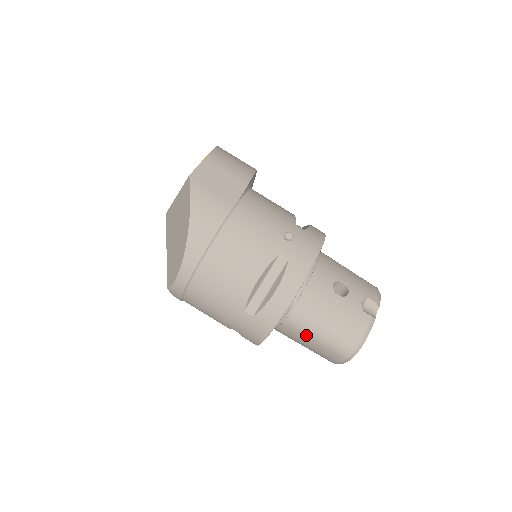
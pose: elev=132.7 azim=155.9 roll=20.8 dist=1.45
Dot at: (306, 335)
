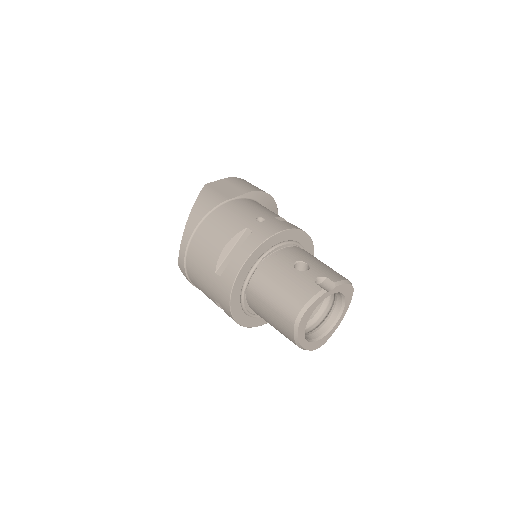
Dot at: (264, 302)
